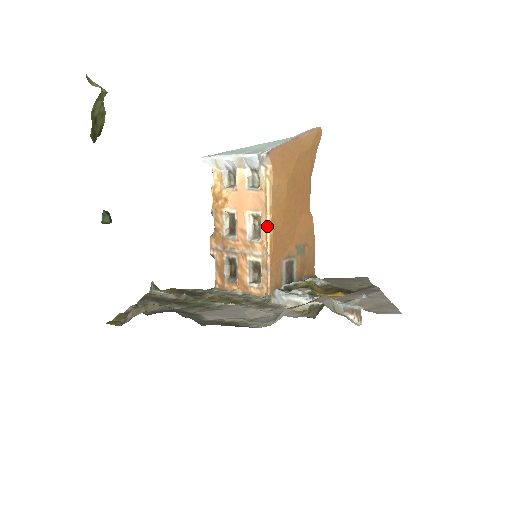
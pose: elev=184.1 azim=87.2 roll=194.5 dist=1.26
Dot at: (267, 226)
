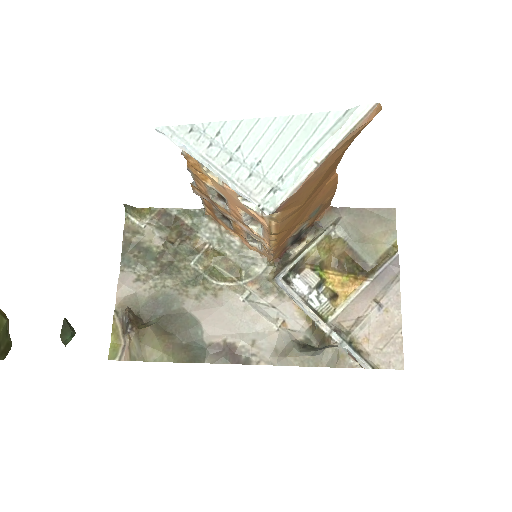
Dot at: (271, 240)
